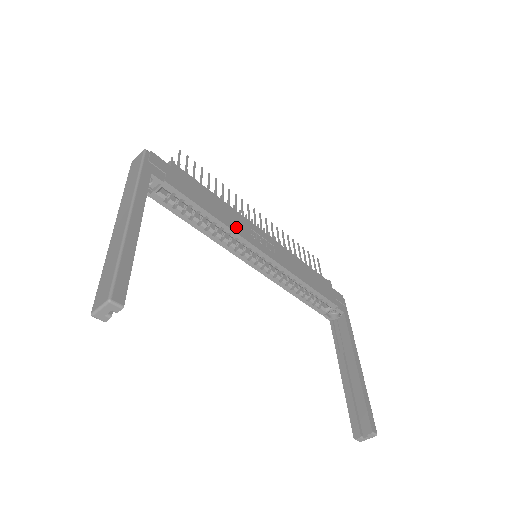
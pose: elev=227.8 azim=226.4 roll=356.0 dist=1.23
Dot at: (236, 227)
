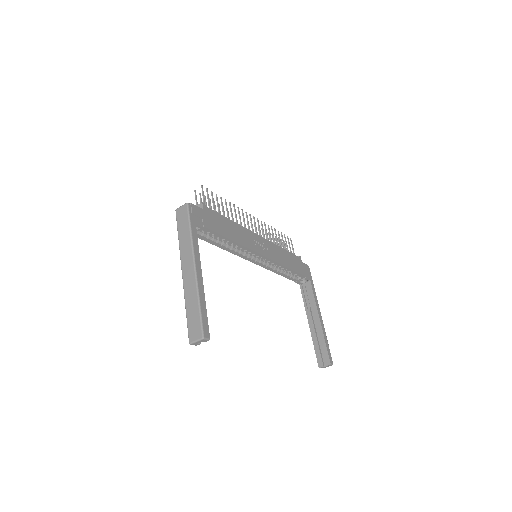
Dot at: (245, 242)
